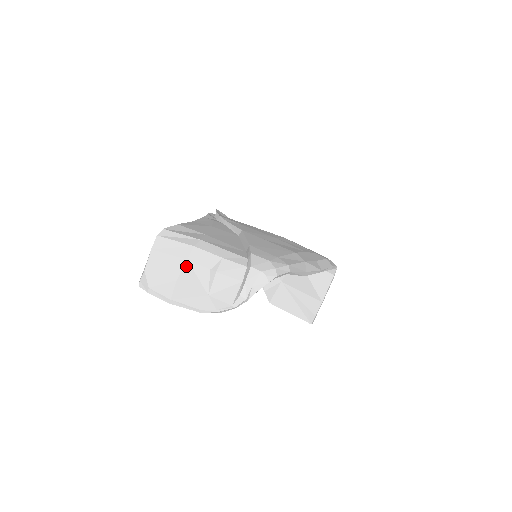
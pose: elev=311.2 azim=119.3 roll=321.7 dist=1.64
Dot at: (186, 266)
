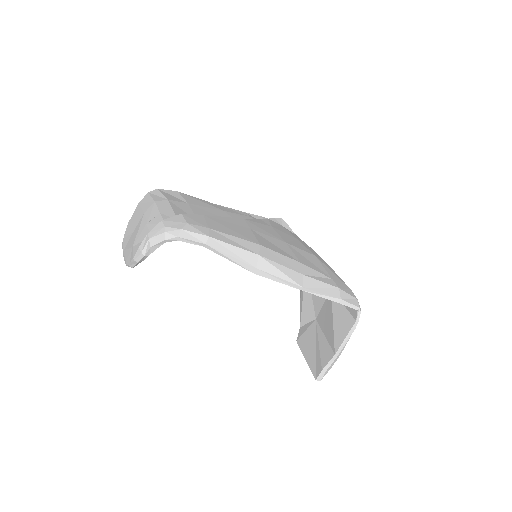
Dot at: (141, 219)
